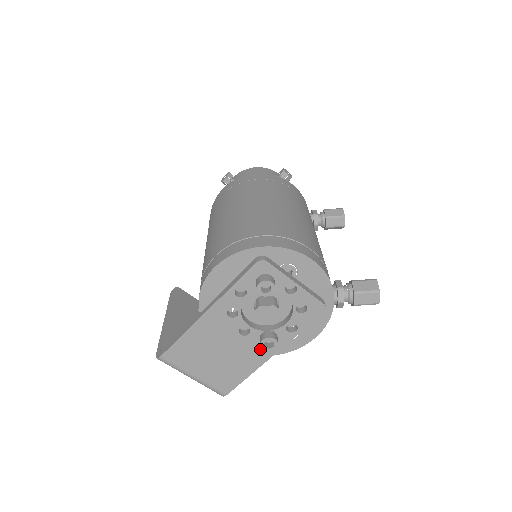
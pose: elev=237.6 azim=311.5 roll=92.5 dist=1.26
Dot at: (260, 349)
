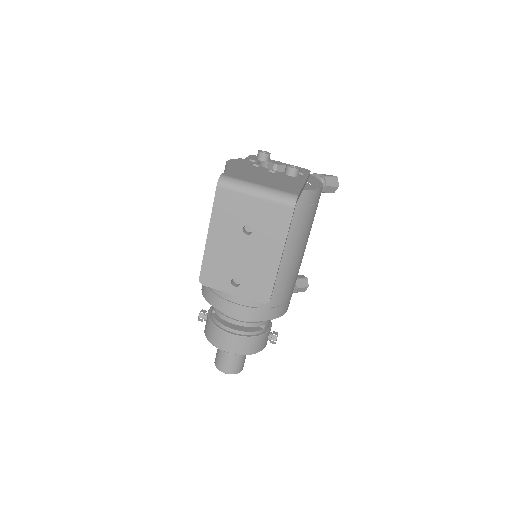
Dot at: (292, 179)
